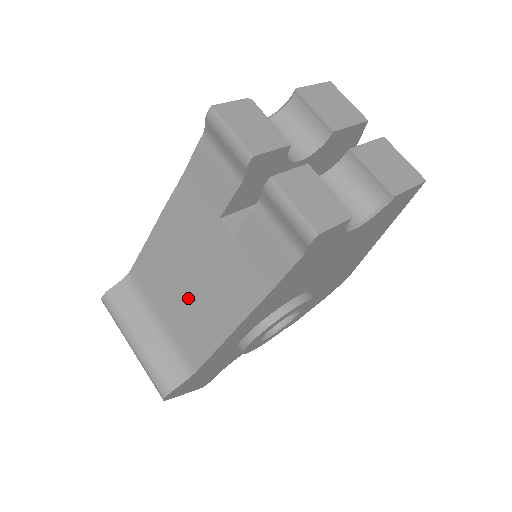
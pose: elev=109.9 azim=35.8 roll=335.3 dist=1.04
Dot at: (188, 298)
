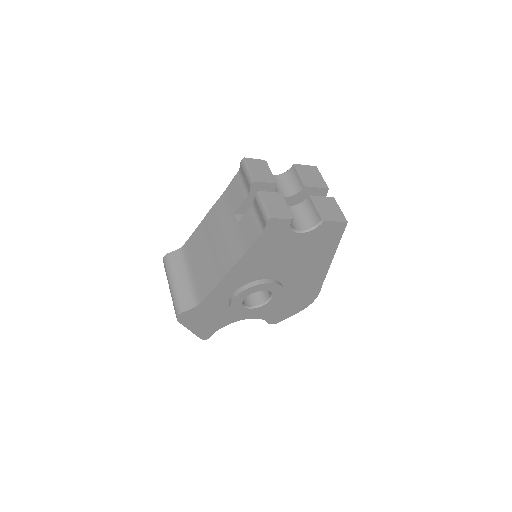
Dot at: (208, 259)
